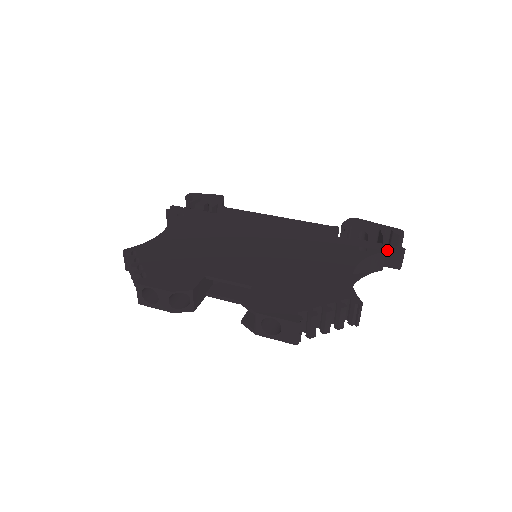
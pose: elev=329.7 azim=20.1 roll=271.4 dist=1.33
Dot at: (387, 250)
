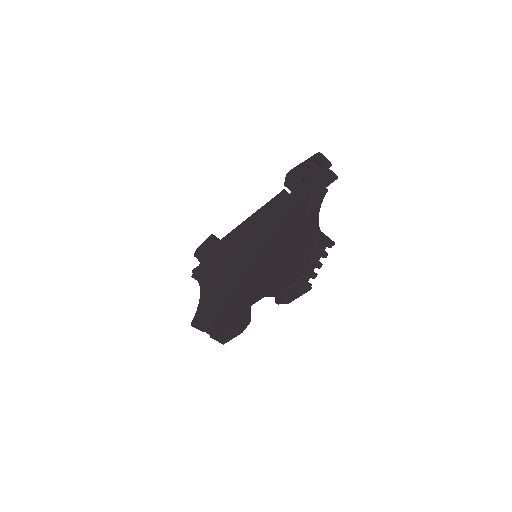
Dot at: (318, 177)
